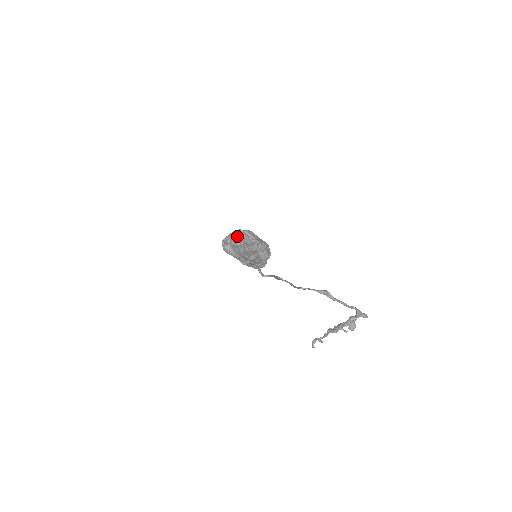
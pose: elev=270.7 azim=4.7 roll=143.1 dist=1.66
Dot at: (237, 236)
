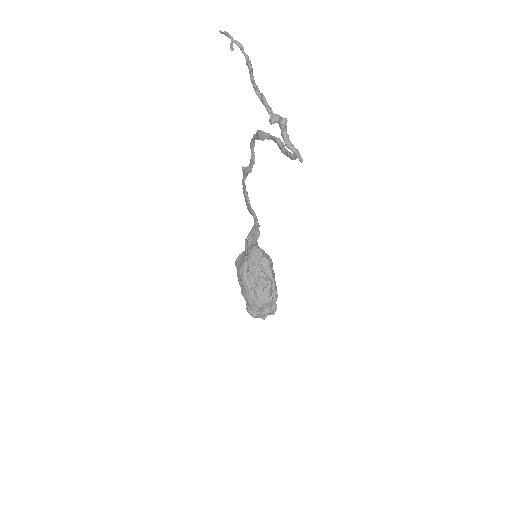
Dot at: occluded
